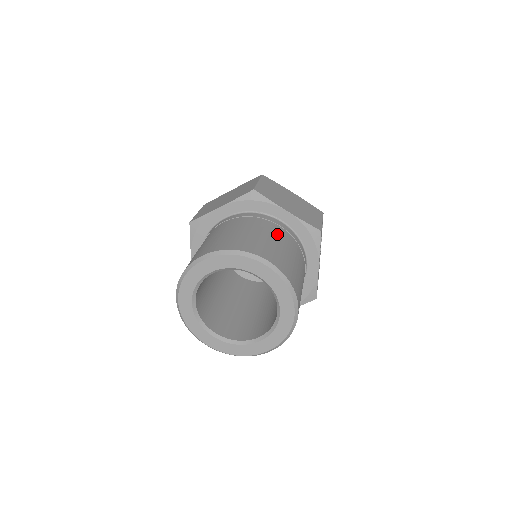
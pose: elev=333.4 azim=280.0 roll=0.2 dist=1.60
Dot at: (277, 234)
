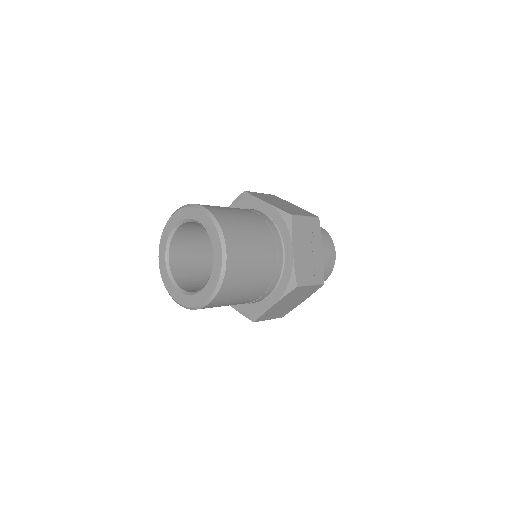
Dot at: (243, 211)
